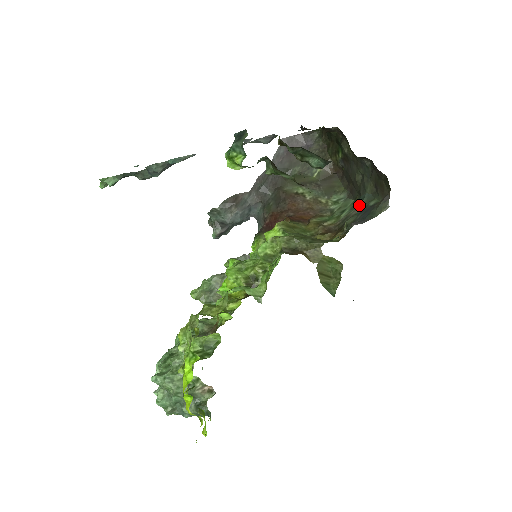
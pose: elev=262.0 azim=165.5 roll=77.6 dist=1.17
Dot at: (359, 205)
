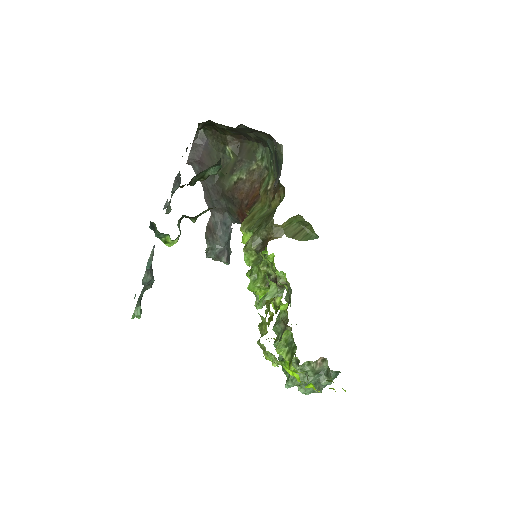
Dot at: (271, 154)
